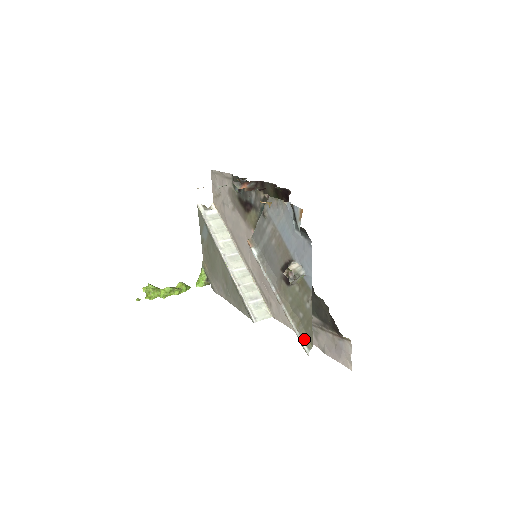
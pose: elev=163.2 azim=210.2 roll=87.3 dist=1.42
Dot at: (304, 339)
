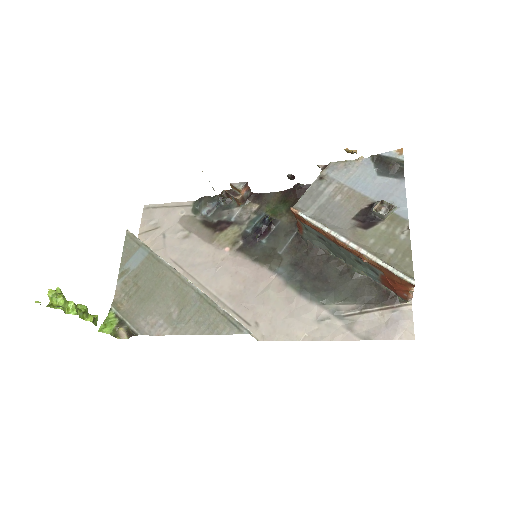
Dot at: (402, 272)
